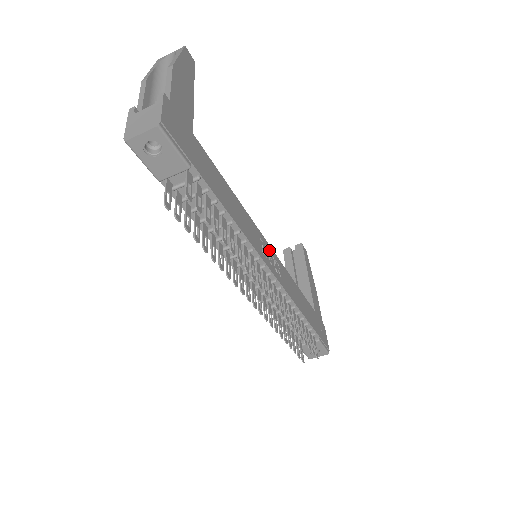
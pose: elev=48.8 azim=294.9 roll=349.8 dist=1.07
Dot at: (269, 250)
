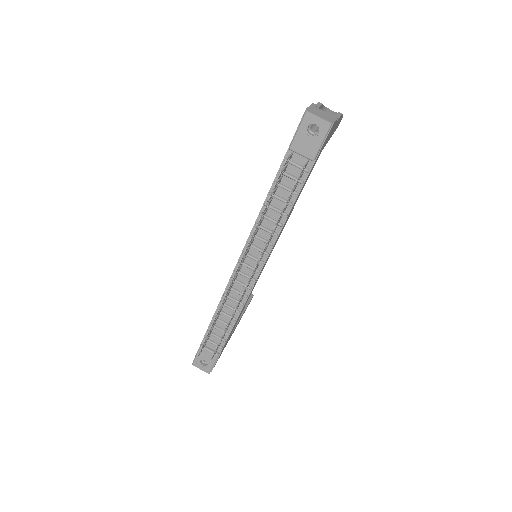
Dot at: occluded
